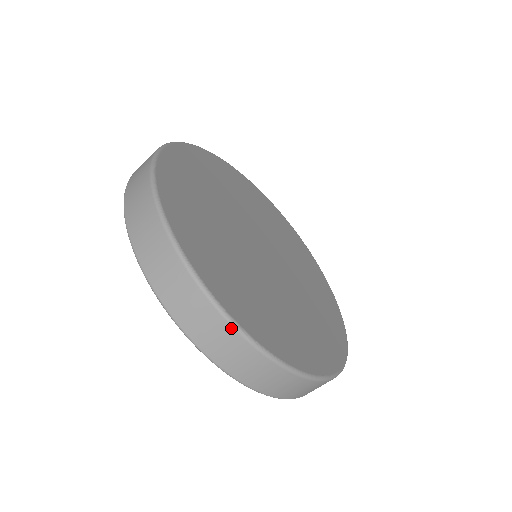
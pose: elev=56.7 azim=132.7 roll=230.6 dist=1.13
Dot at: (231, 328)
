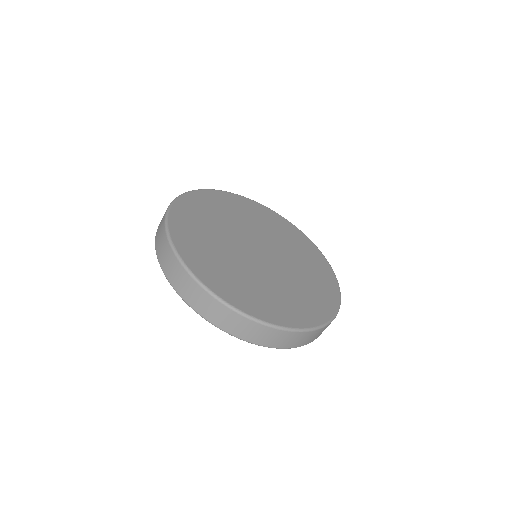
Dot at: (319, 330)
